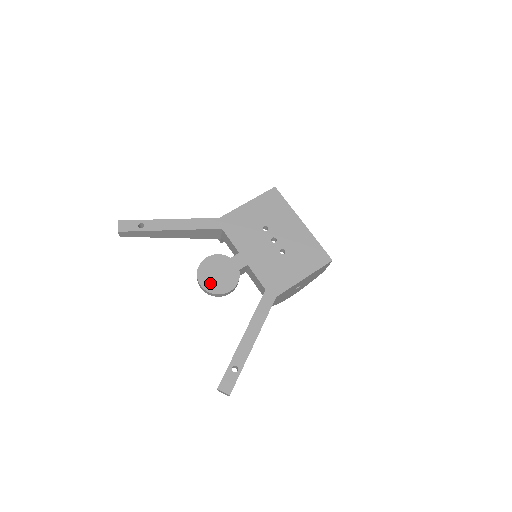
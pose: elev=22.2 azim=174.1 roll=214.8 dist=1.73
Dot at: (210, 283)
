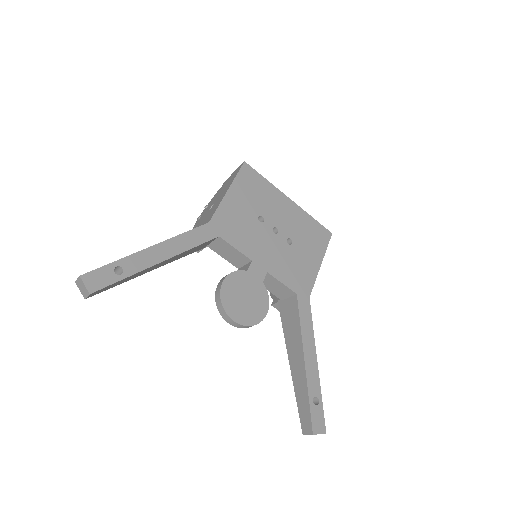
Dot at: (243, 314)
